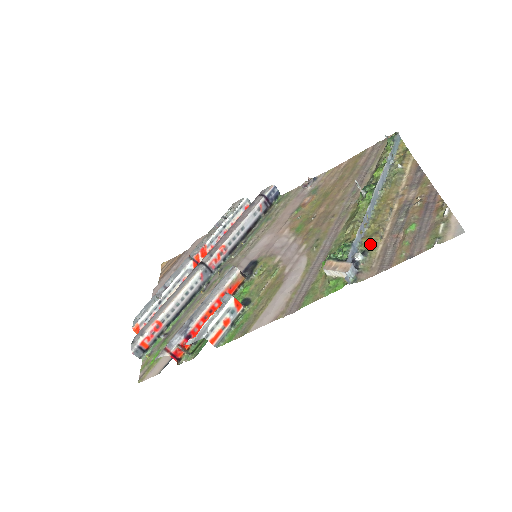
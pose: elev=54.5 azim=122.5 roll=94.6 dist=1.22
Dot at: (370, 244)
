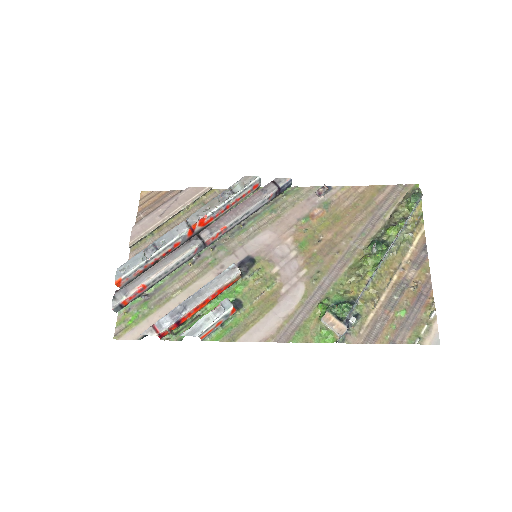
Dot at: (365, 309)
